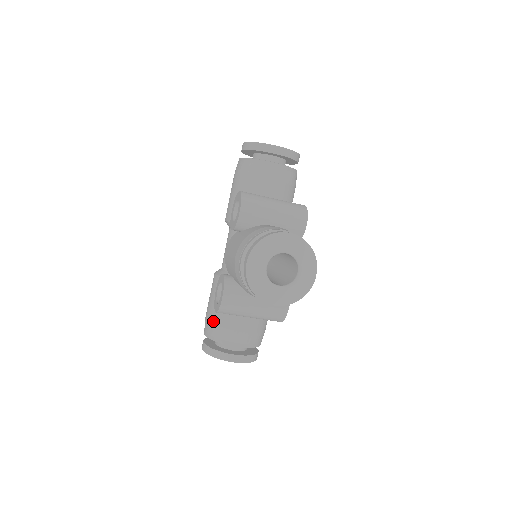
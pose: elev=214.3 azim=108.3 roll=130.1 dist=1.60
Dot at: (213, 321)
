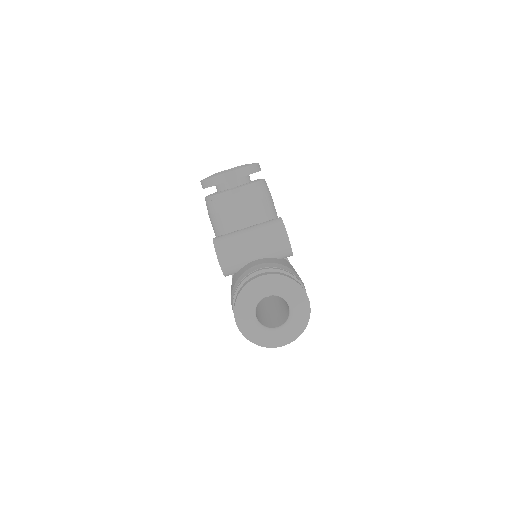
Dot at: (232, 290)
